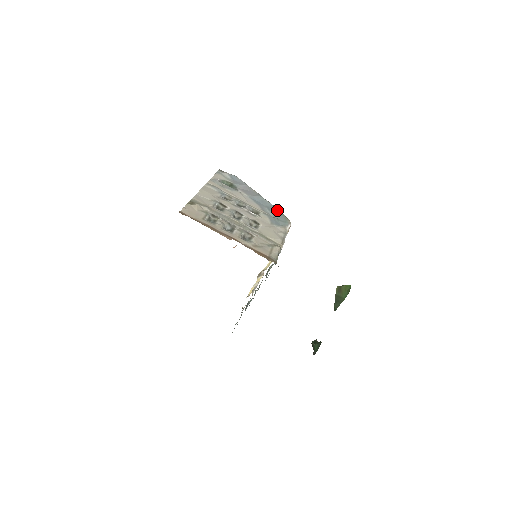
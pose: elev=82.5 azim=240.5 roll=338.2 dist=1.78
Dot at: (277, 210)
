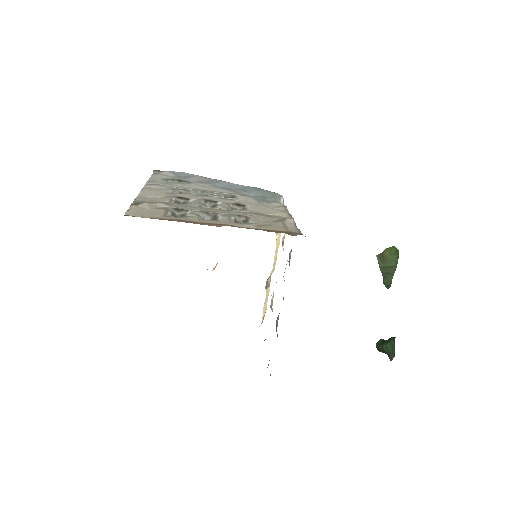
Dot at: (255, 189)
